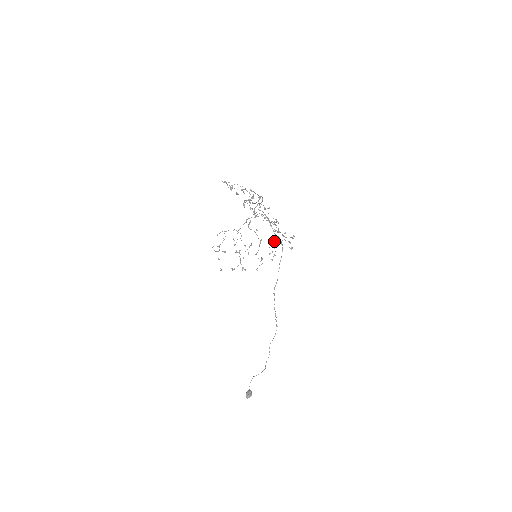
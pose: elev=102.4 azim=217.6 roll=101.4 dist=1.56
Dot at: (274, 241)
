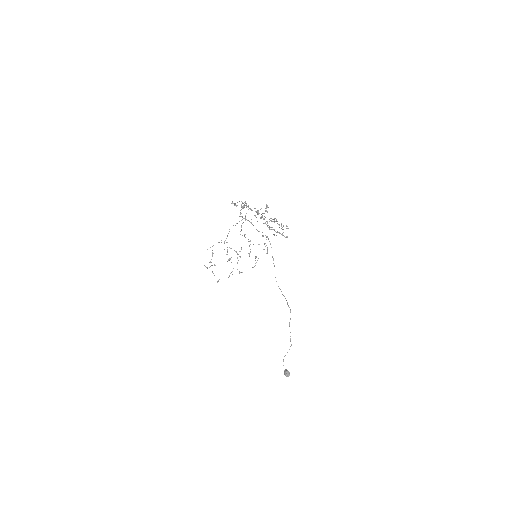
Dot at: (267, 237)
